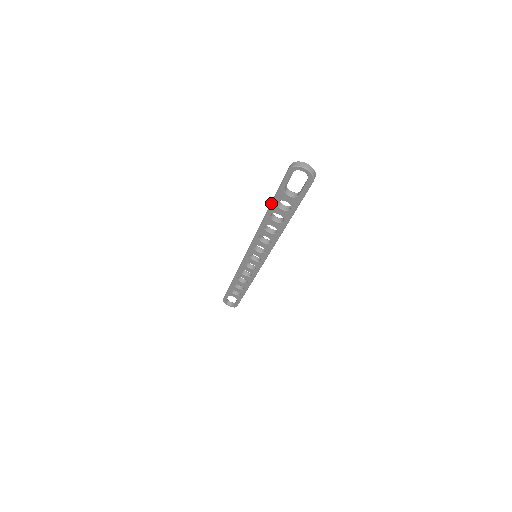
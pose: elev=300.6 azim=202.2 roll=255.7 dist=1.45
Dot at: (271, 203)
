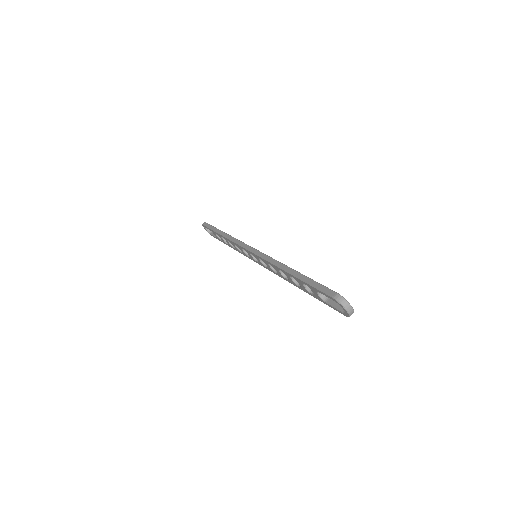
Dot at: (299, 278)
